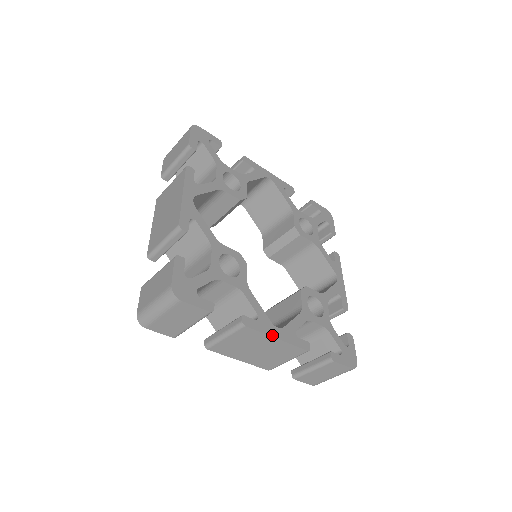
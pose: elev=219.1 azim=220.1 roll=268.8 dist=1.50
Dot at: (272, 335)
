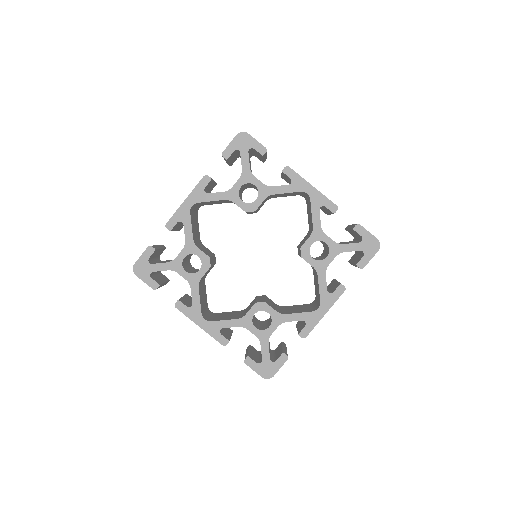
Dot at: (321, 318)
